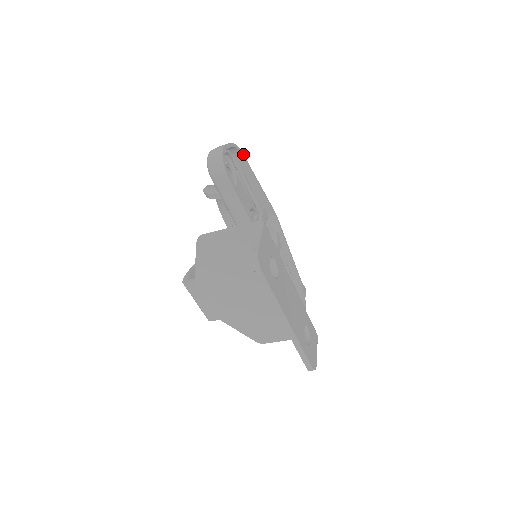
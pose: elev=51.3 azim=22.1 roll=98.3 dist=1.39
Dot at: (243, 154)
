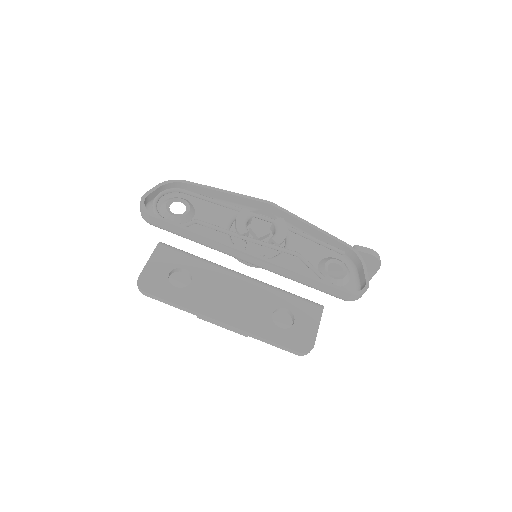
Dot at: (186, 181)
